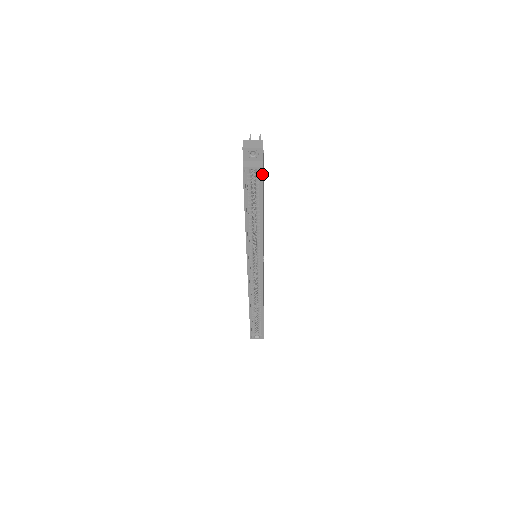
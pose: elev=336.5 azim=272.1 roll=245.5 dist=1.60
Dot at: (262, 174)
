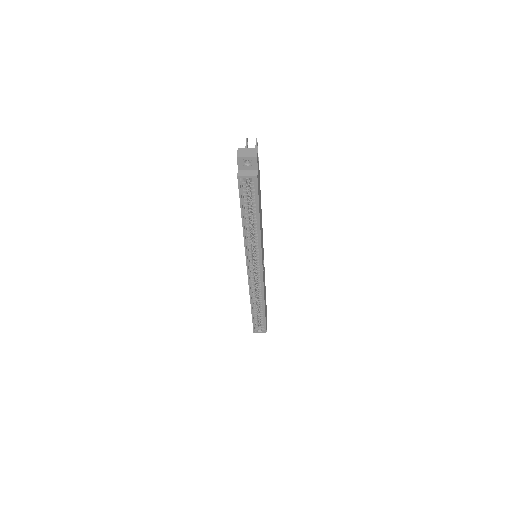
Dot at: (257, 182)
